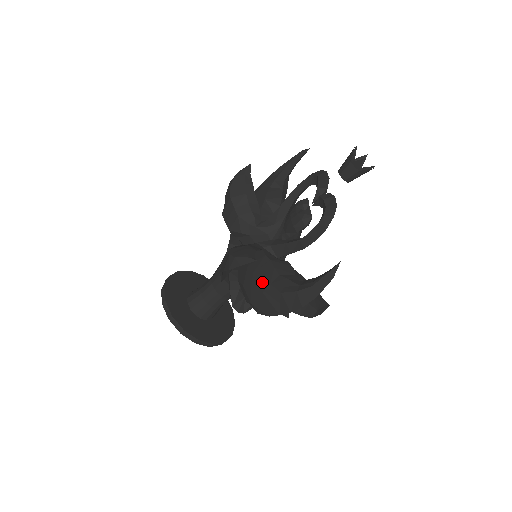
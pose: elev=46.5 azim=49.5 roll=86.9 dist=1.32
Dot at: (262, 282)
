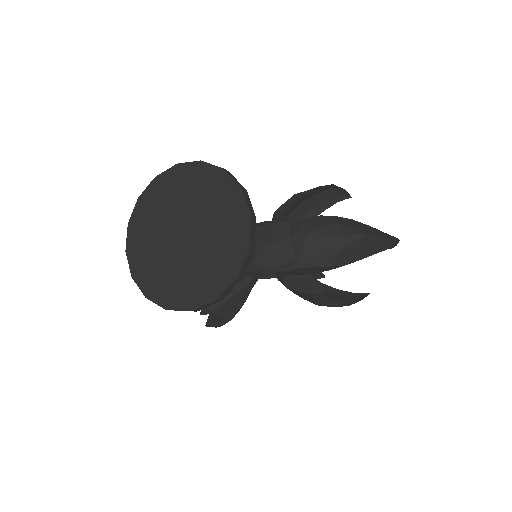
Dot at: occluded
